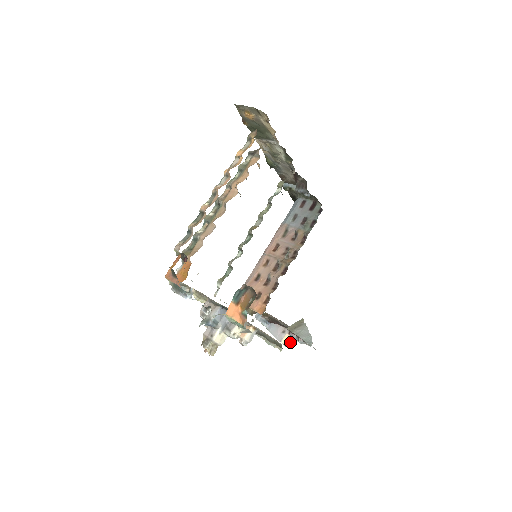
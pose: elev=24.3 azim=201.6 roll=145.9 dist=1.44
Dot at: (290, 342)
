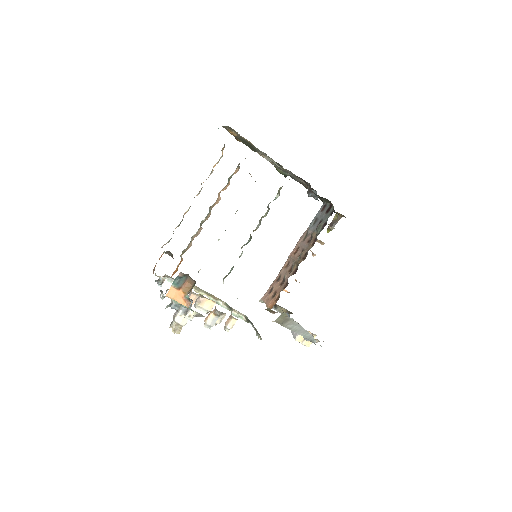
Dot at: (307, 341)
